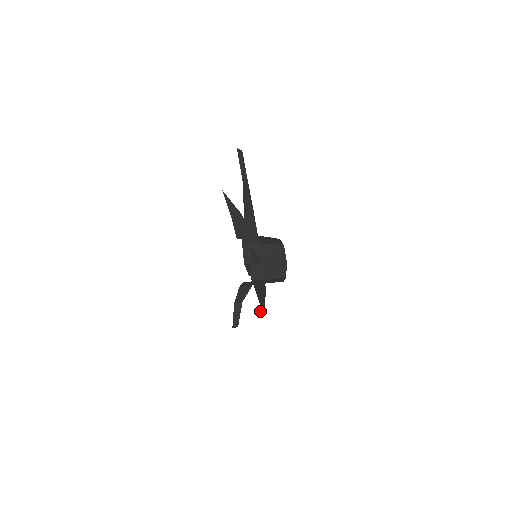
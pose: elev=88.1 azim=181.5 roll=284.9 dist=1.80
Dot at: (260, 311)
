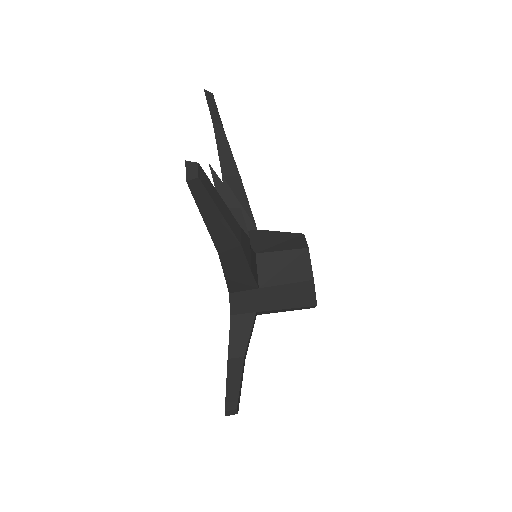
Dot at: (188, 179)
